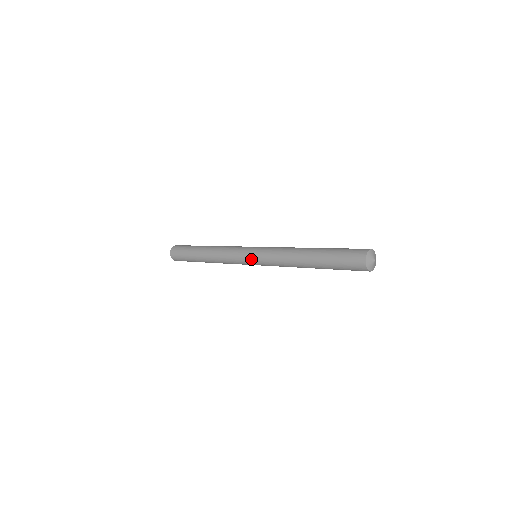
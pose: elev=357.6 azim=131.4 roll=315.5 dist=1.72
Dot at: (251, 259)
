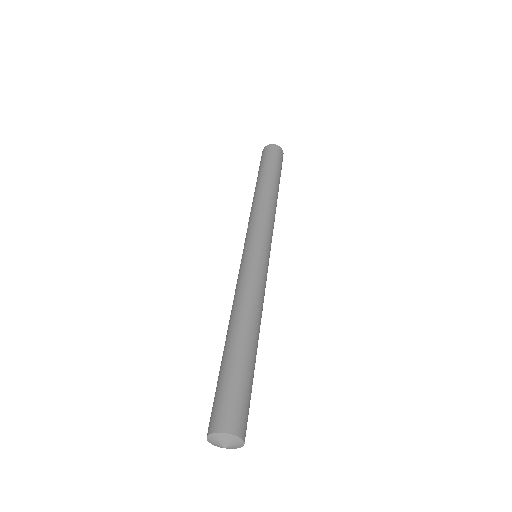
Dot at: occluded
